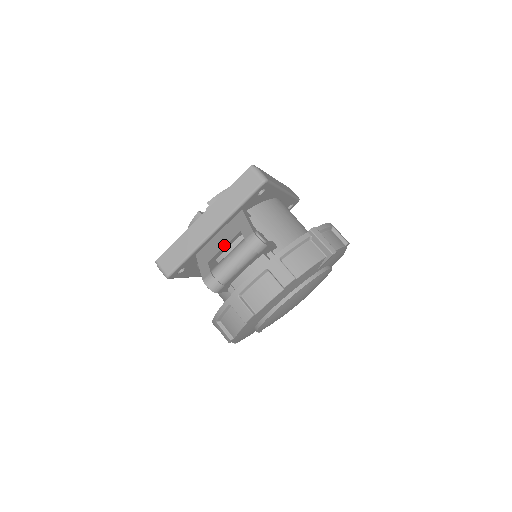
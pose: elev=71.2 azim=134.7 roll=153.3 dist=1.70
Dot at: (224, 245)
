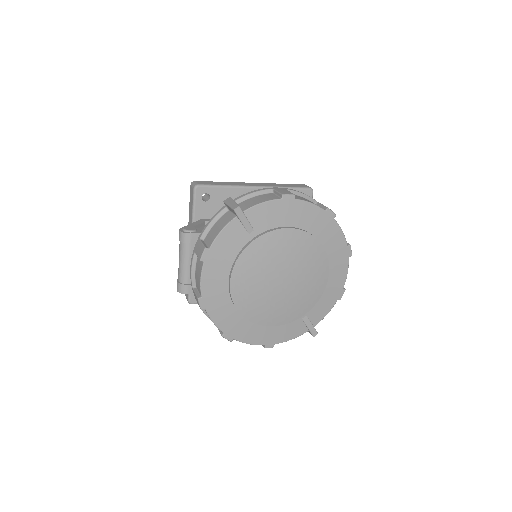
Dot at: occluded
